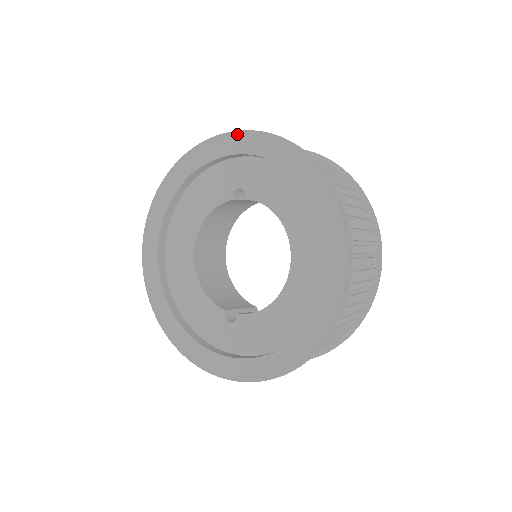
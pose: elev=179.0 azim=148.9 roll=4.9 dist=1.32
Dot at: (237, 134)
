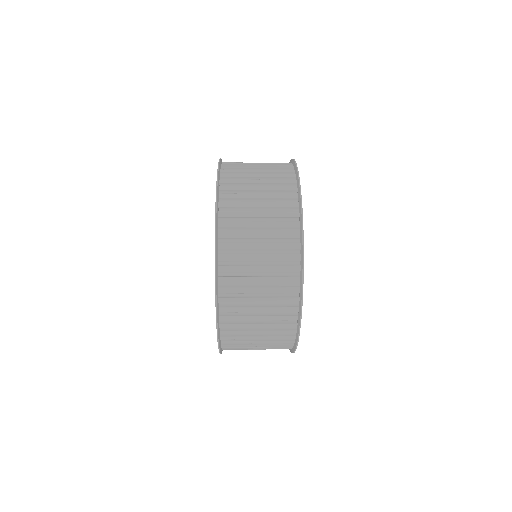
Dot at: occluded
